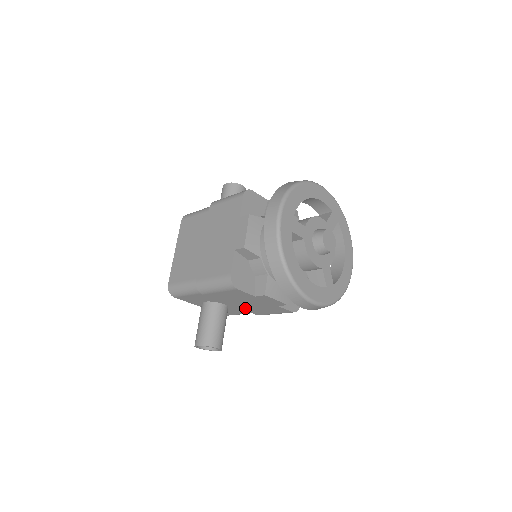
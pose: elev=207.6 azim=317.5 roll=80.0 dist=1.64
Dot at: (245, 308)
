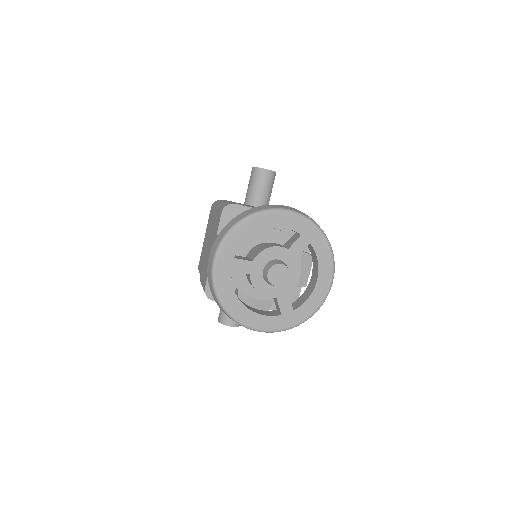
Dot at: occluded
